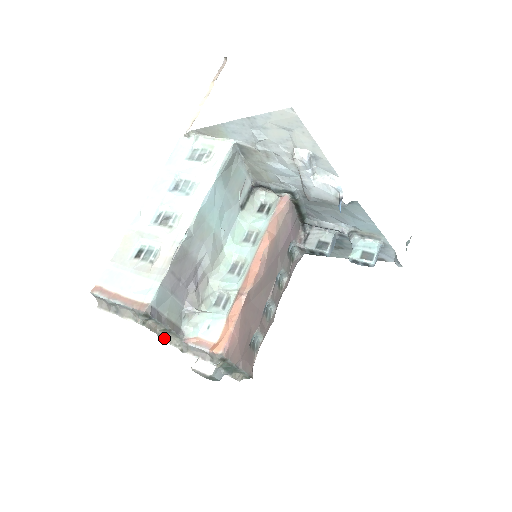
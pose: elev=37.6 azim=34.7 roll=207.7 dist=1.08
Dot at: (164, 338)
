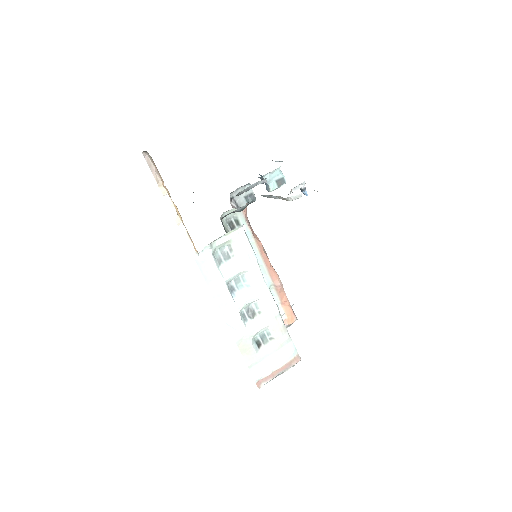
Dot at: occluded
